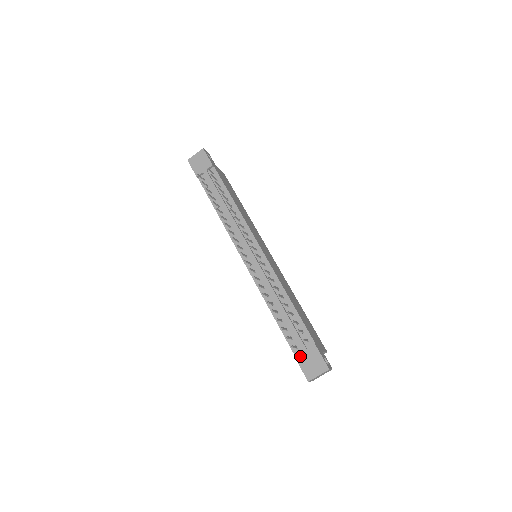
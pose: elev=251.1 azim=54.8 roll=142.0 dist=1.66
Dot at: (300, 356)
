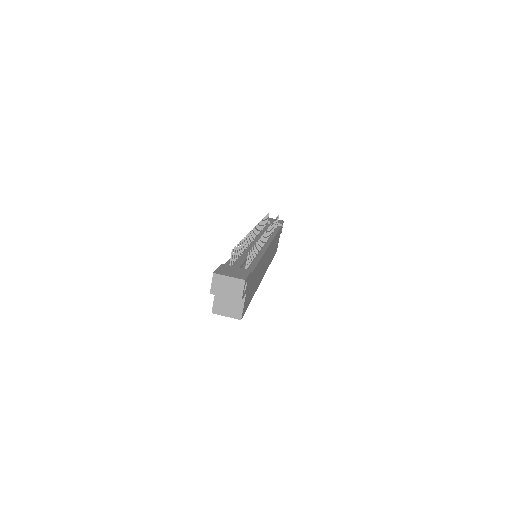
Dot at: (228, 266)
